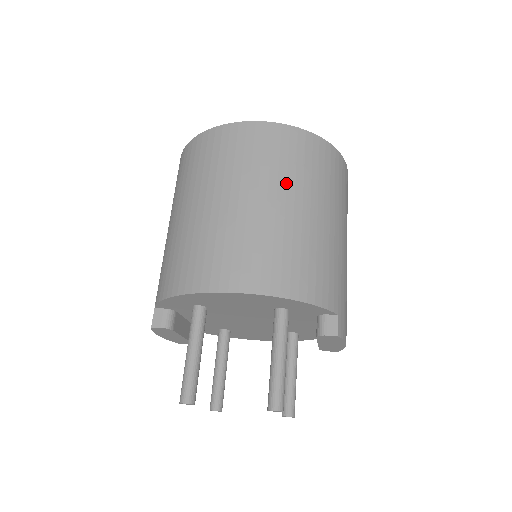
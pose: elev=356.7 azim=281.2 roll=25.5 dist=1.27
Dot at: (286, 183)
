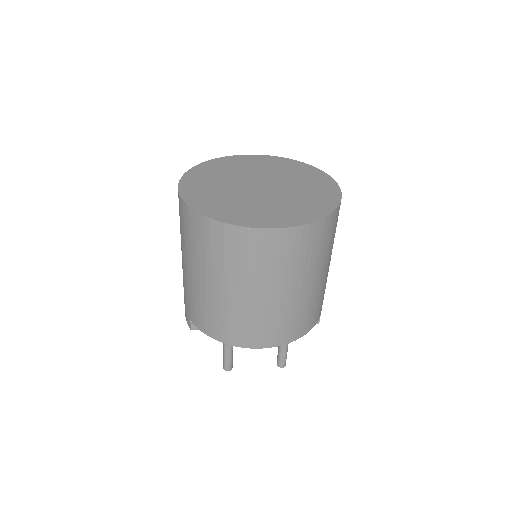
Dot at: (303, 273)
